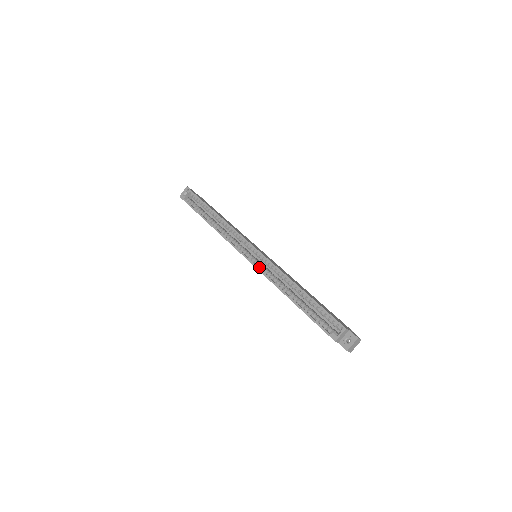
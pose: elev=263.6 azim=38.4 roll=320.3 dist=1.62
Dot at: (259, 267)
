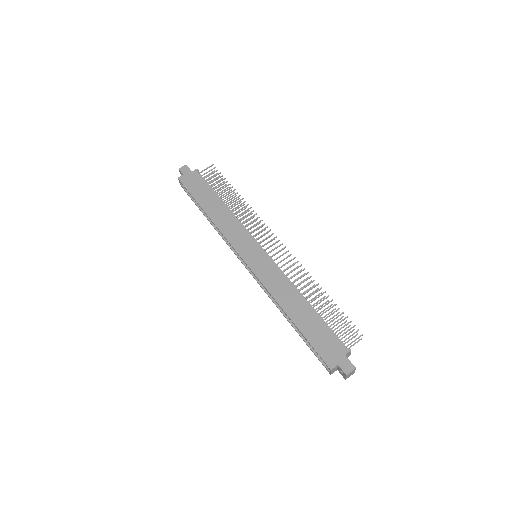
Dot at: (258, 280)
